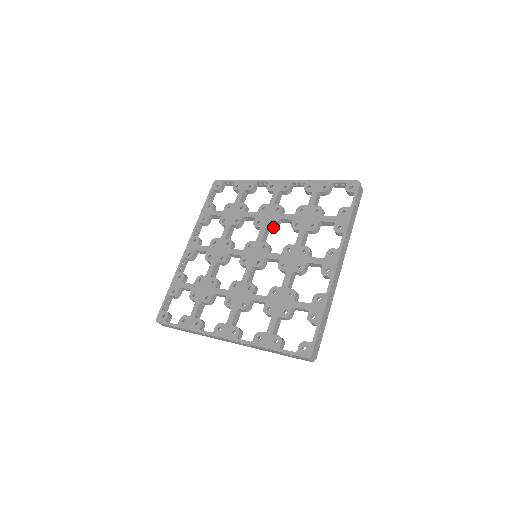
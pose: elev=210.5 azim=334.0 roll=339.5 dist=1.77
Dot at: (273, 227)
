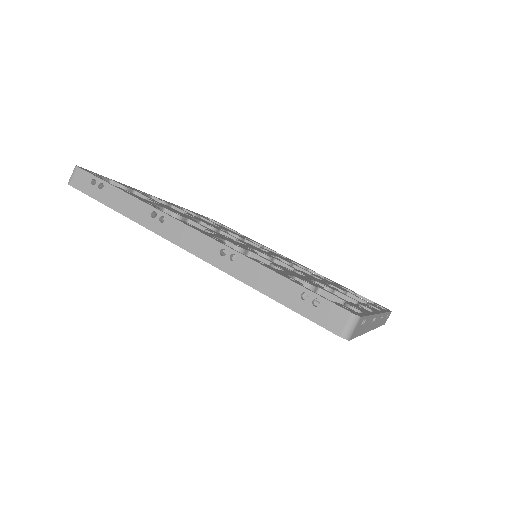
Dot at: (287, 261)
